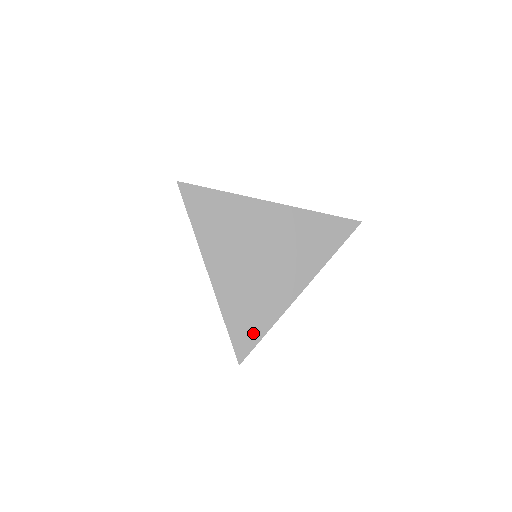
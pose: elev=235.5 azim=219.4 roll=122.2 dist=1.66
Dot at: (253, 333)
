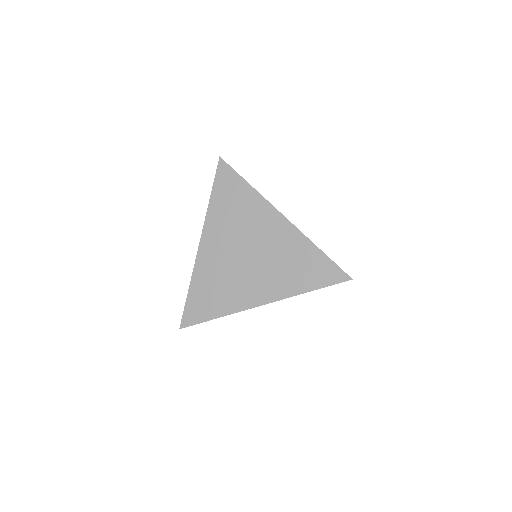
Dot at: (205, 311)
